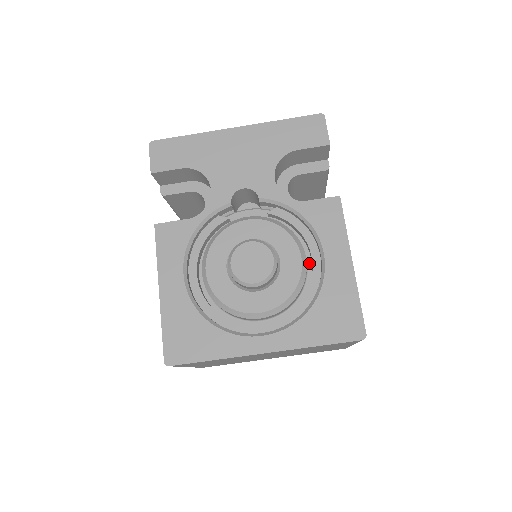
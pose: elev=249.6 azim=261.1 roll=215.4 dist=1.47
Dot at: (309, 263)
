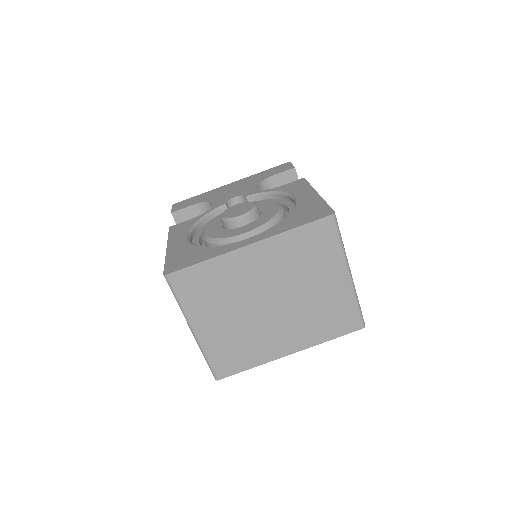
Dot at: occluded
